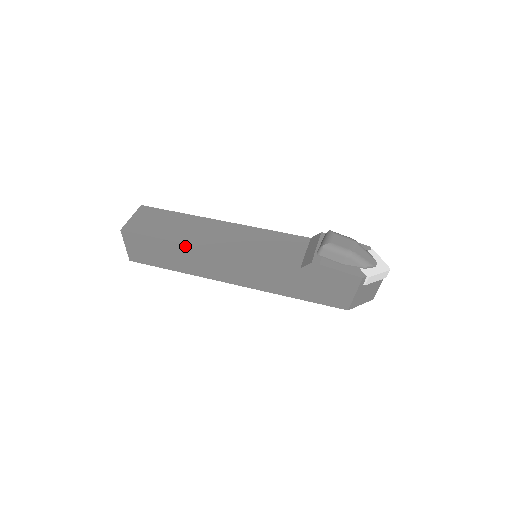
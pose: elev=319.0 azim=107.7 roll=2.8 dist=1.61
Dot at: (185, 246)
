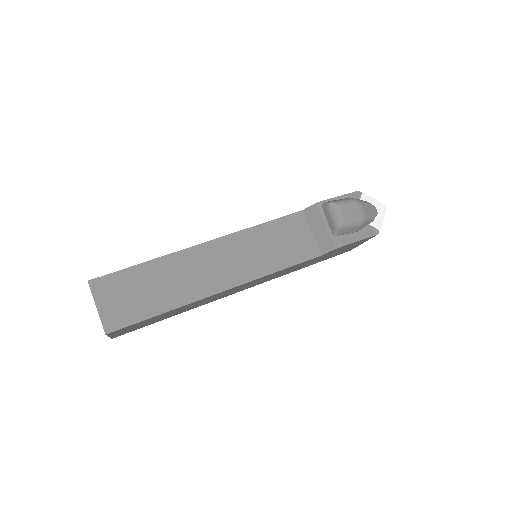
Dot at: (195, 302)
